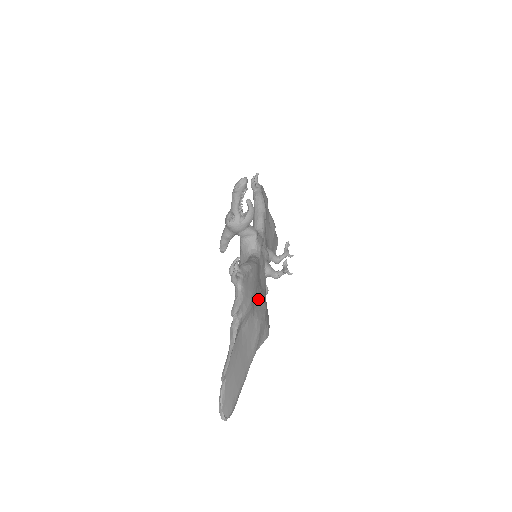
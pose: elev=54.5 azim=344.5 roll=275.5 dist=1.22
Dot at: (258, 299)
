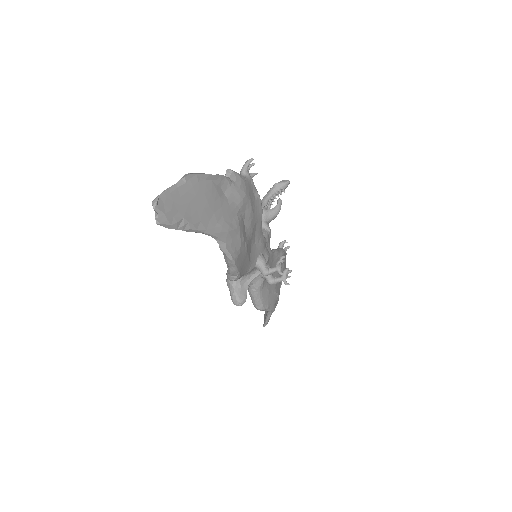
Dot at: (246, 228)
